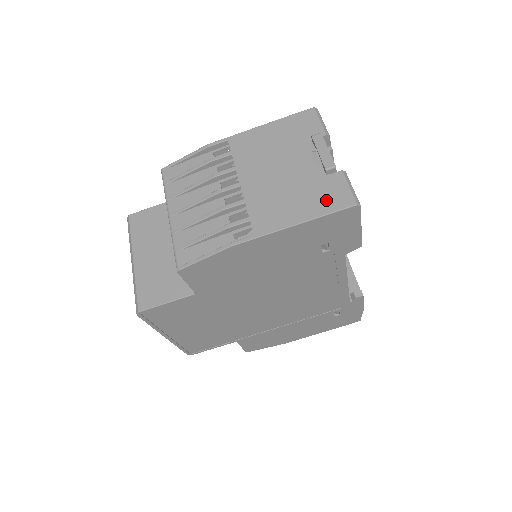
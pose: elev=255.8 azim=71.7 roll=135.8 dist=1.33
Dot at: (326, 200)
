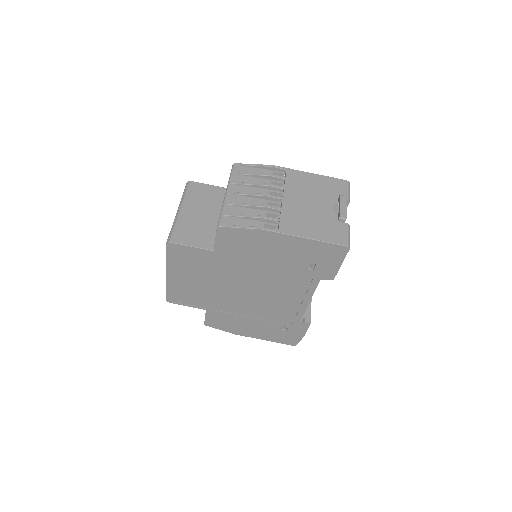
Dot at: (331, 234)
